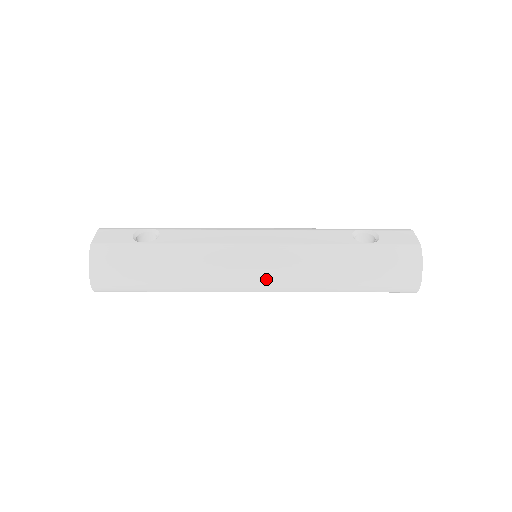
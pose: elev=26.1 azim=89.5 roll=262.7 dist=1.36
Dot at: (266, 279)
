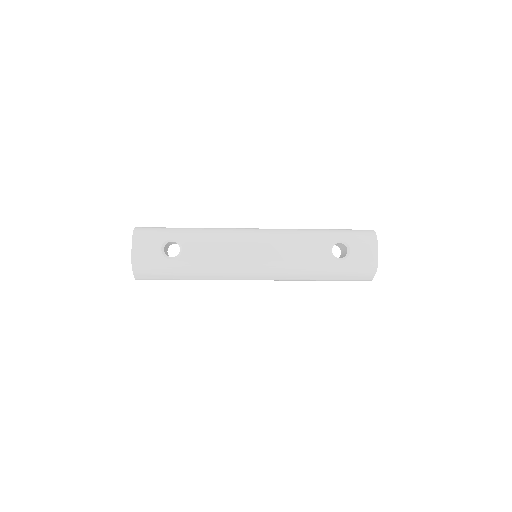
Dot at: (263, 279)
